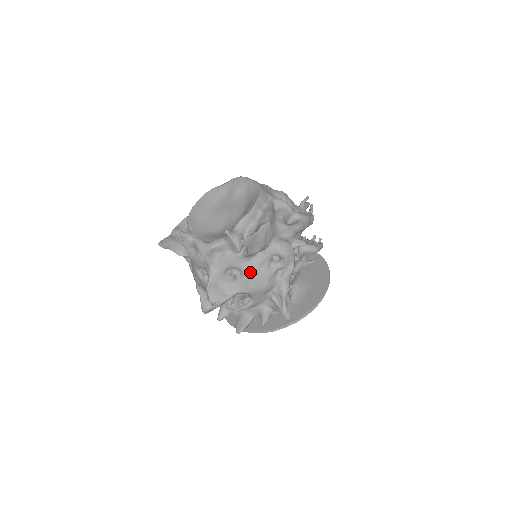
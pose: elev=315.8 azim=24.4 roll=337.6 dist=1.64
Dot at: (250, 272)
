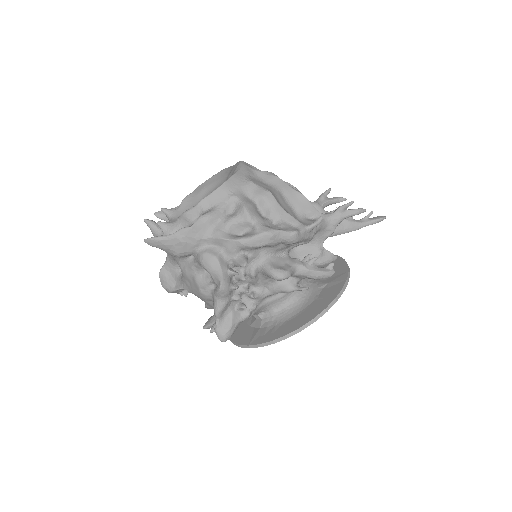
Dot at: (185, 273)
